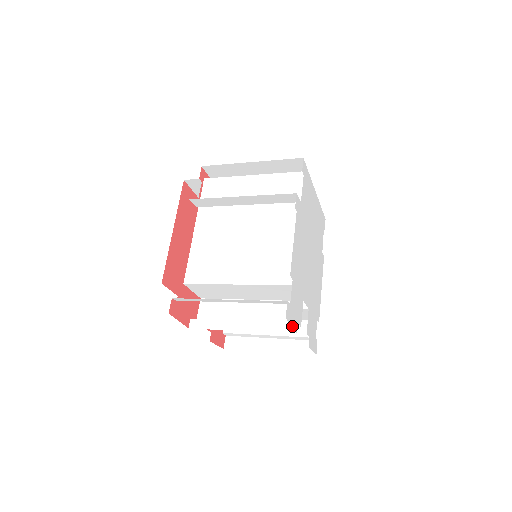
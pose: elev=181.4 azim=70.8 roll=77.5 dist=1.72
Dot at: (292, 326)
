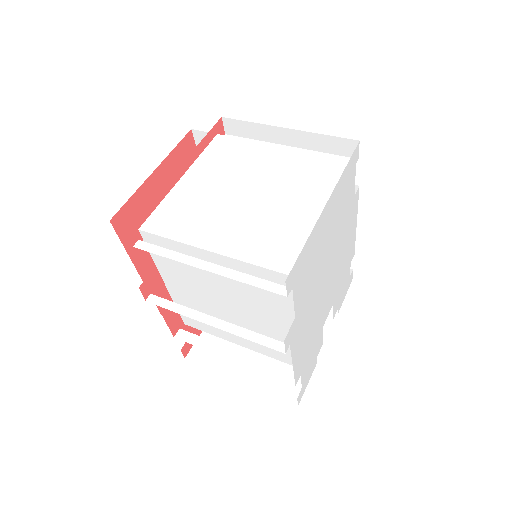
Dot at: occluded
